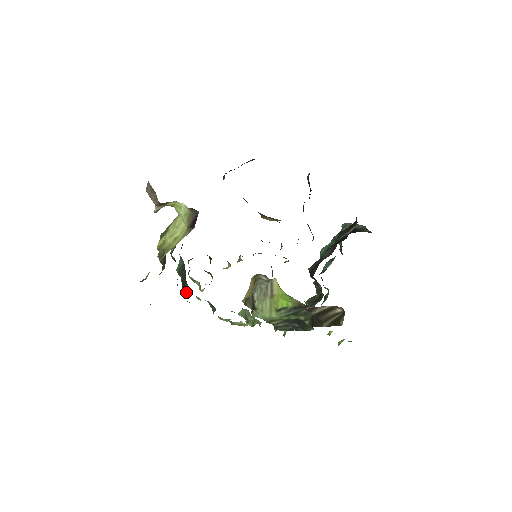
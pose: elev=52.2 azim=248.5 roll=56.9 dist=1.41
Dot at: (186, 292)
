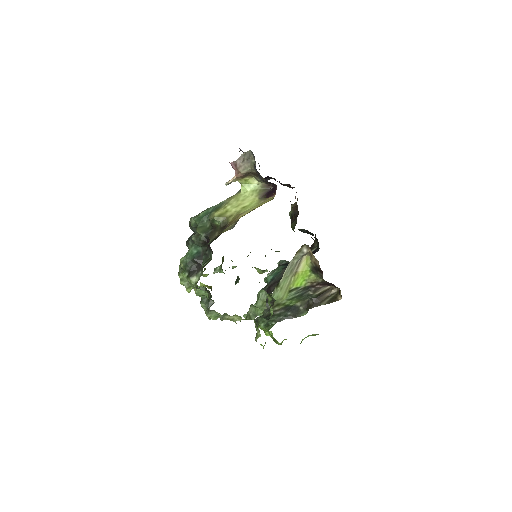
Dot at: (195, 280)
